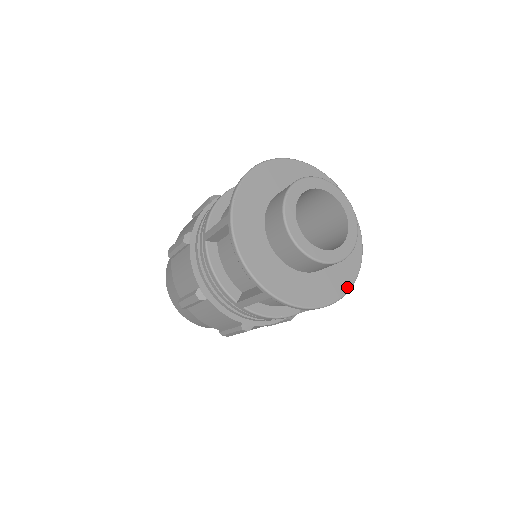
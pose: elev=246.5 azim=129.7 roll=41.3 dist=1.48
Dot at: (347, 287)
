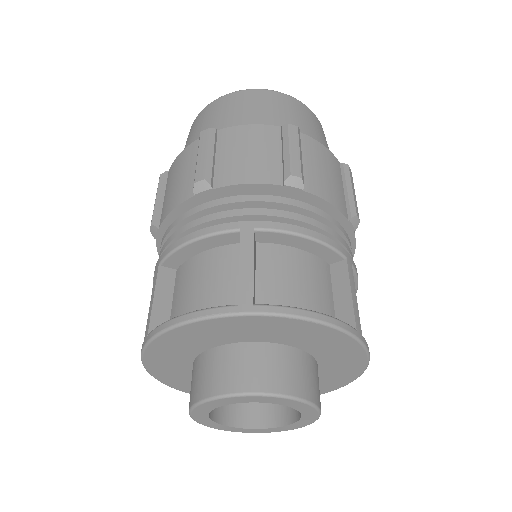
Dot at: (355, 376)
